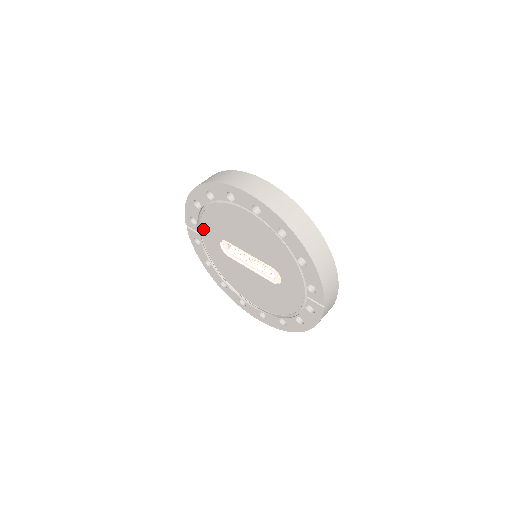
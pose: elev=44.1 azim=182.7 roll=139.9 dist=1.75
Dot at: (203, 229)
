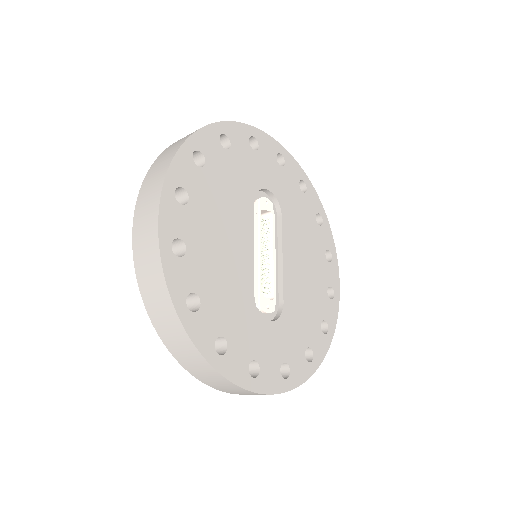
Dot at: occluded
